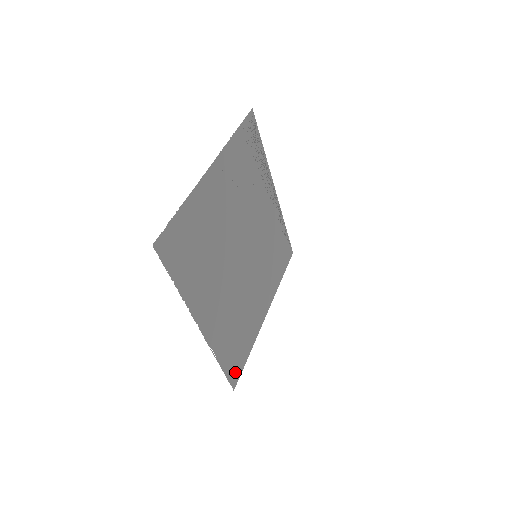
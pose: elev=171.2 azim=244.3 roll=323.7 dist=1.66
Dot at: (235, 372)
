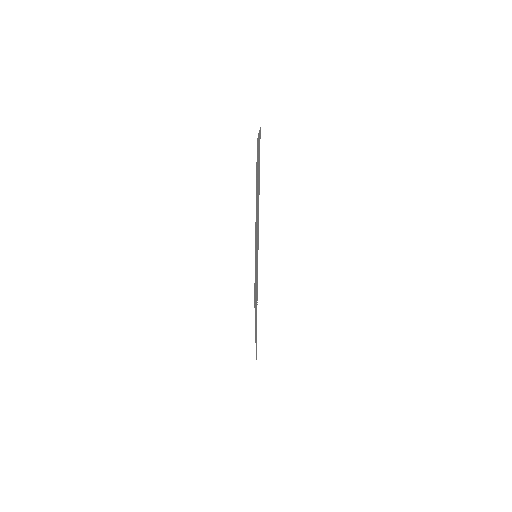
Dot at: occluded
